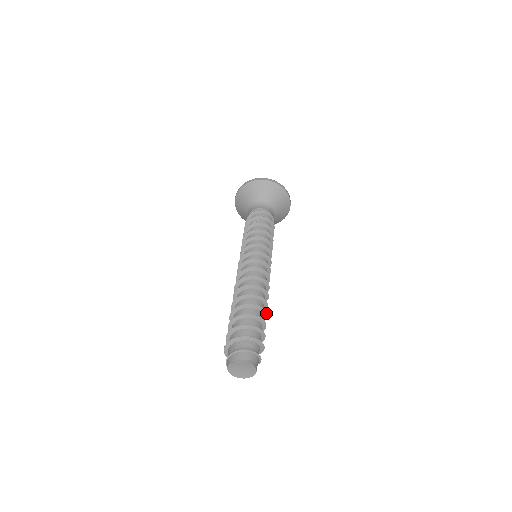
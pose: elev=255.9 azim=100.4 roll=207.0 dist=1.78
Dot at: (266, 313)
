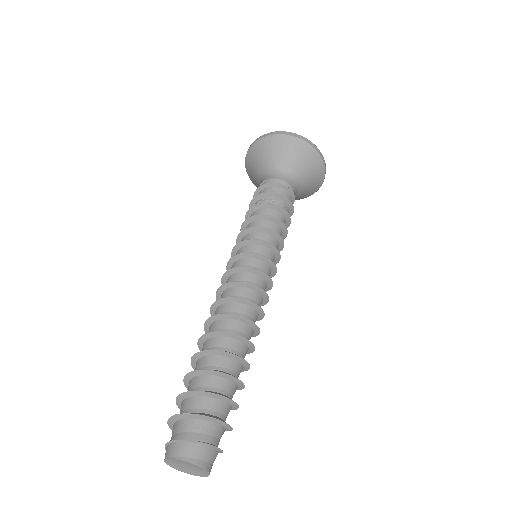
Dot at: (247, 362)
